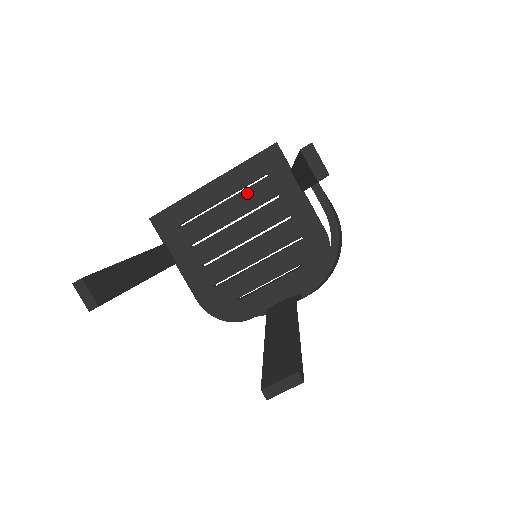
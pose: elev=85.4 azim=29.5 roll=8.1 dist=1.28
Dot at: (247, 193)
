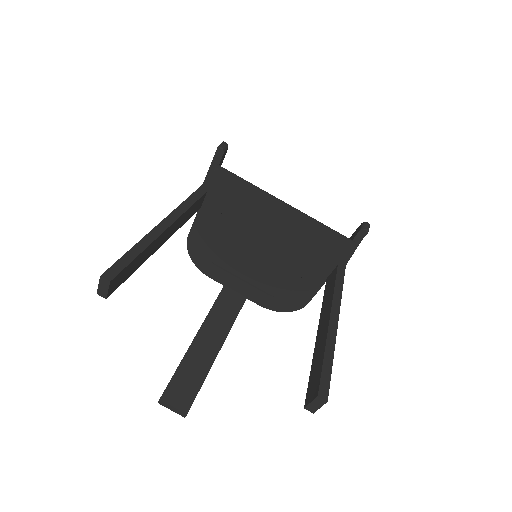
Dot at: (297, 239)
